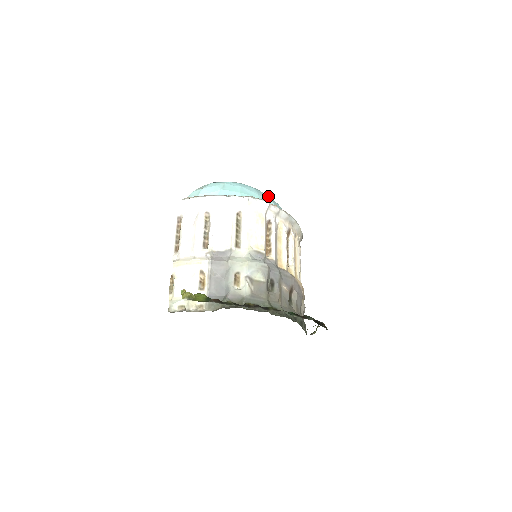
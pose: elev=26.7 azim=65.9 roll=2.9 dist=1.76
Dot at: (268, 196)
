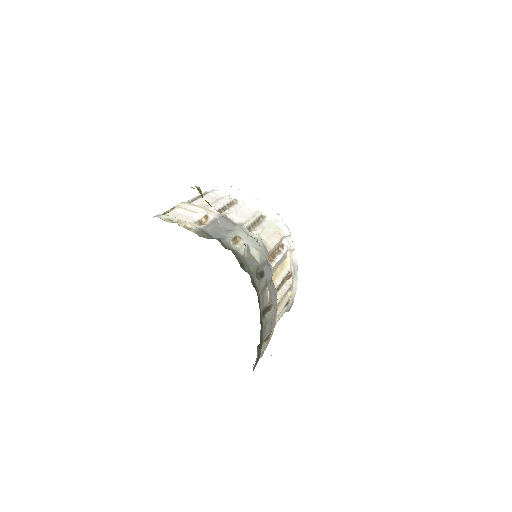
Dot at: occluded
